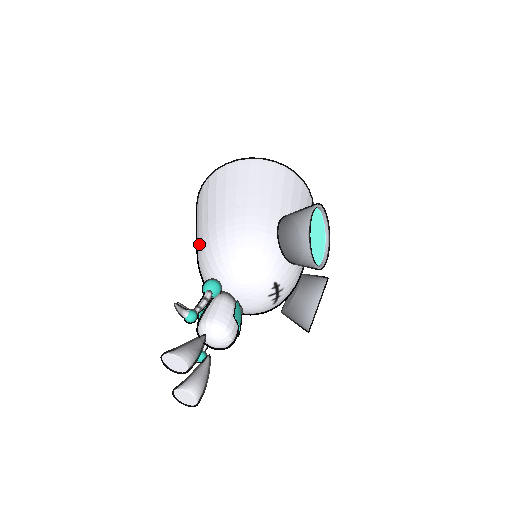
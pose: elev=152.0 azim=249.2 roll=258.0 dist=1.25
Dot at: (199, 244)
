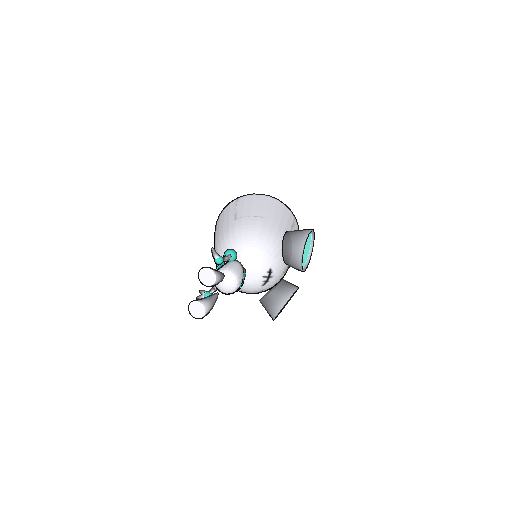
Dot at: (223, 232)
